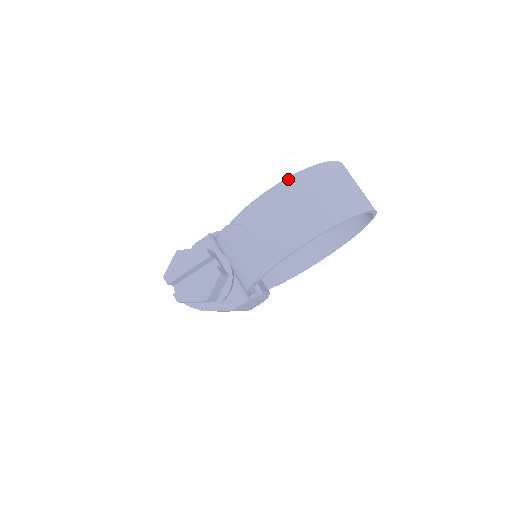
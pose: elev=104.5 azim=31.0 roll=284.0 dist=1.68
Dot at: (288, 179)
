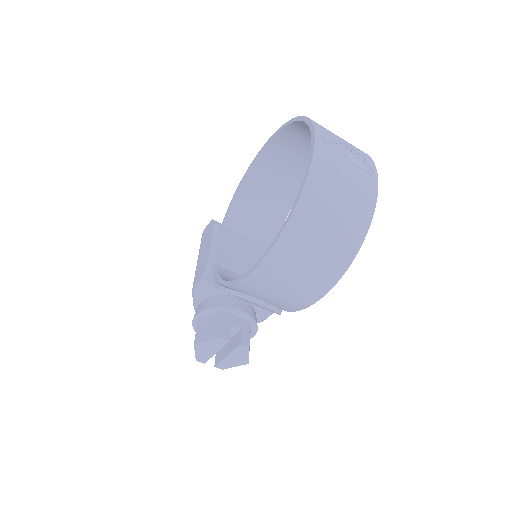
Dot at: (269, 254)
